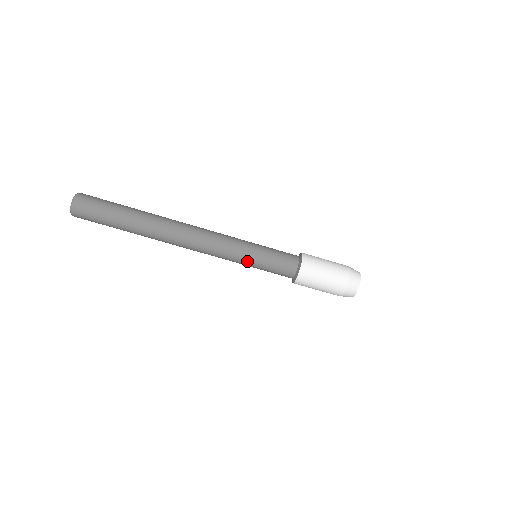
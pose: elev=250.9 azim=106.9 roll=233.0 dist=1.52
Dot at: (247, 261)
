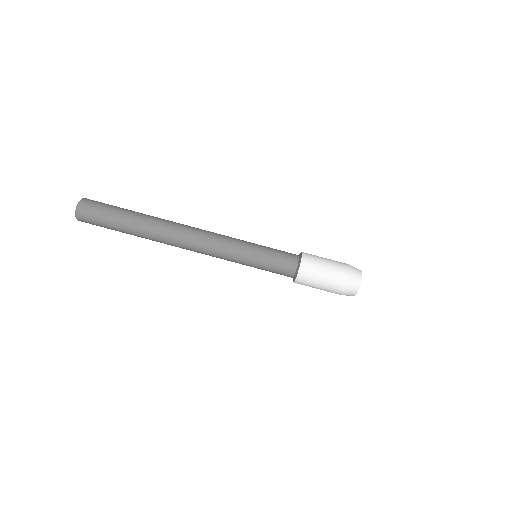
Dot at: (247, 259)
